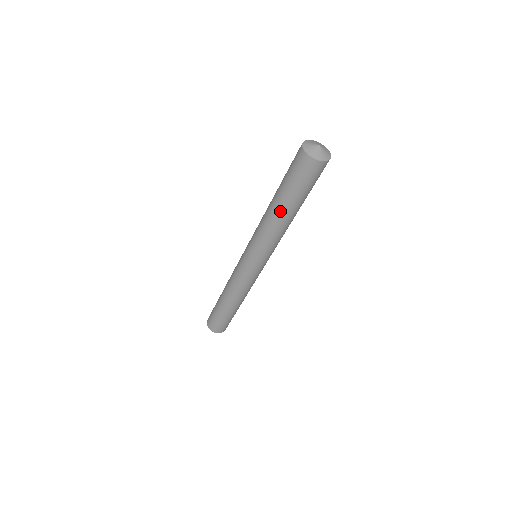
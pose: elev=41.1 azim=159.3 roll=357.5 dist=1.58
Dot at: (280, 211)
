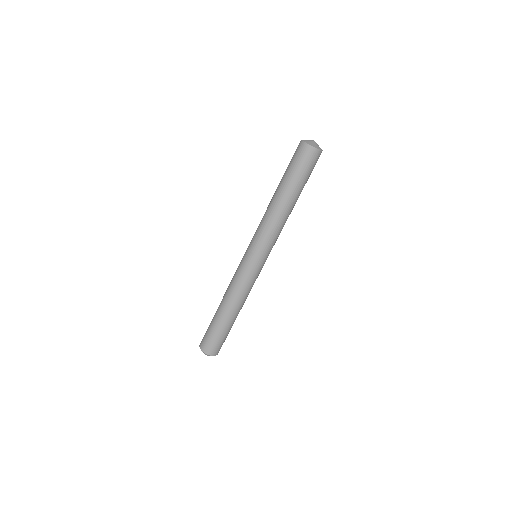
Dot at: (281, 198)
